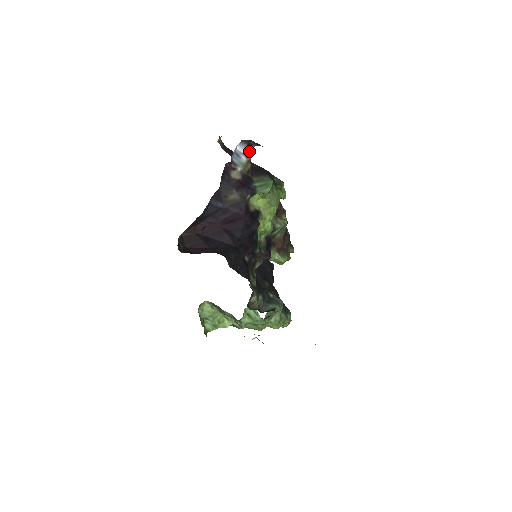
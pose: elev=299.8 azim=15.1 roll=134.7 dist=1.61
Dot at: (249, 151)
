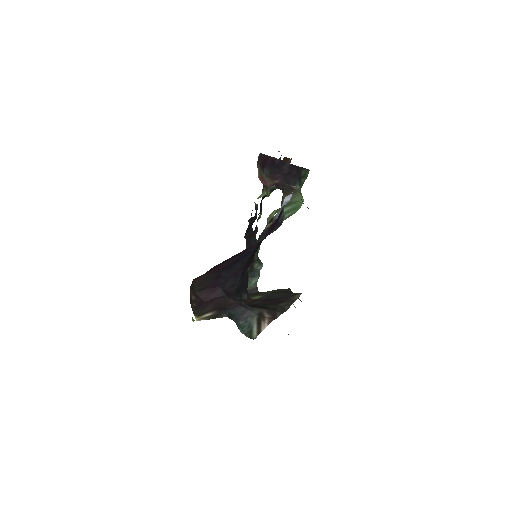
Dot at: occluded
